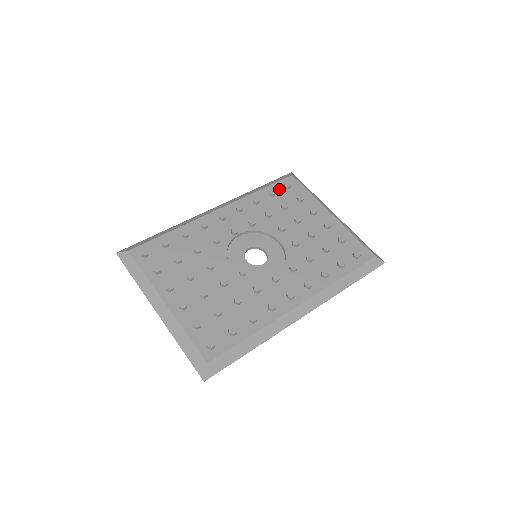
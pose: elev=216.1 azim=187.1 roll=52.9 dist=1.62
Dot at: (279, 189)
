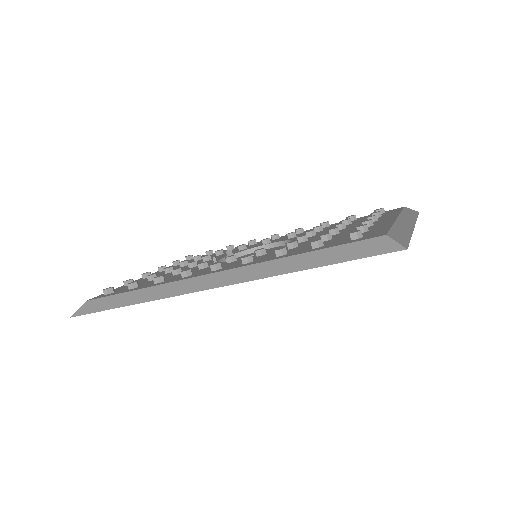
Dot at: occluded
